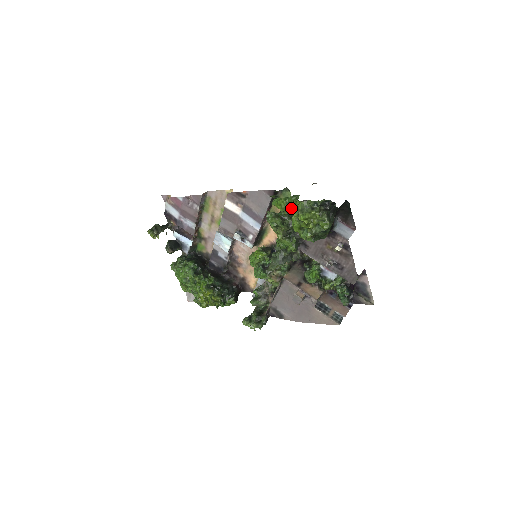
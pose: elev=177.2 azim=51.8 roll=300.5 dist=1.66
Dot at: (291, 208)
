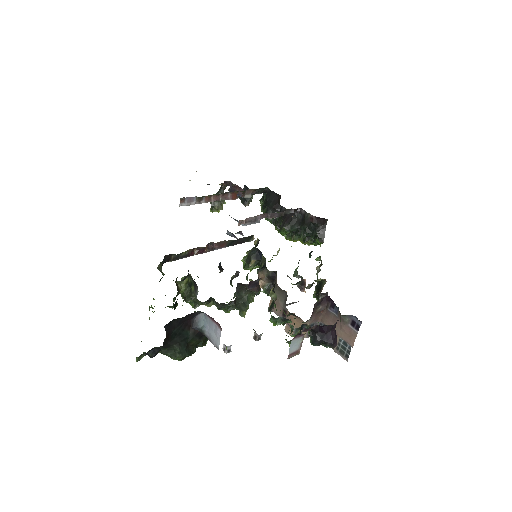
Dot at: occluded
